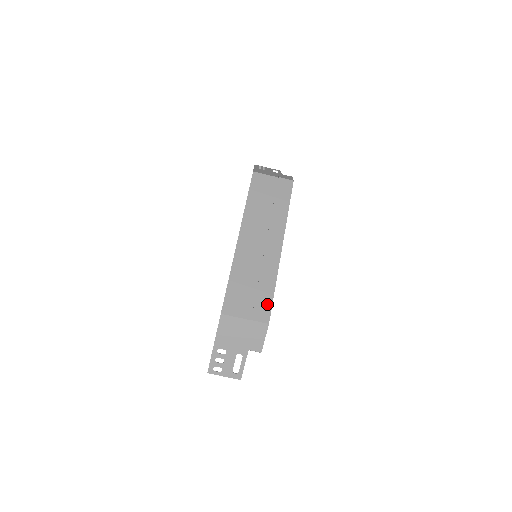
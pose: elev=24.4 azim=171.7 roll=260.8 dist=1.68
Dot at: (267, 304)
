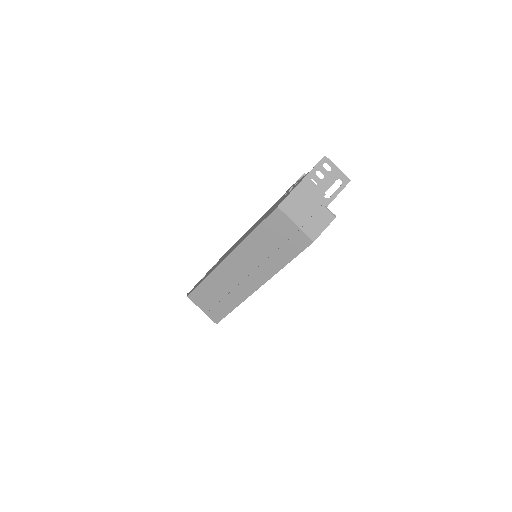
Dot at: (222, 314)
